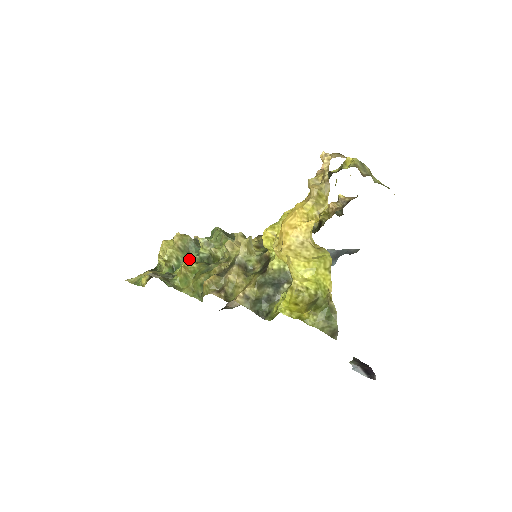
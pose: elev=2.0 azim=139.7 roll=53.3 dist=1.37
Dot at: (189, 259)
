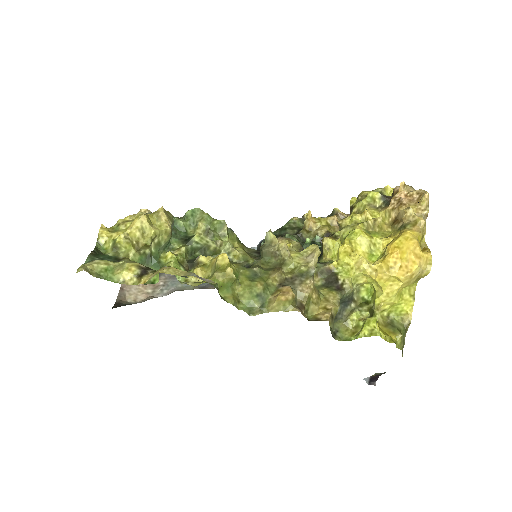
Dot at: (227, 257)
